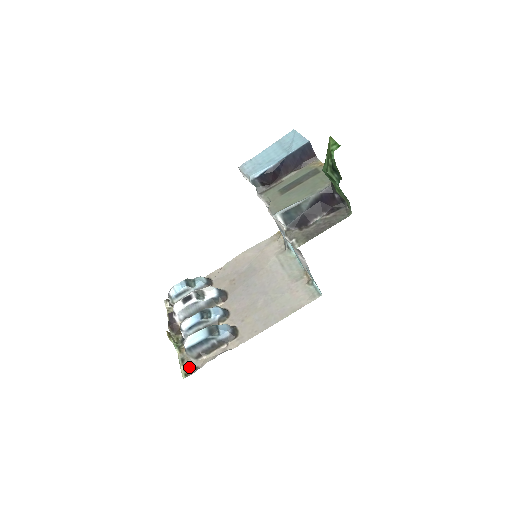
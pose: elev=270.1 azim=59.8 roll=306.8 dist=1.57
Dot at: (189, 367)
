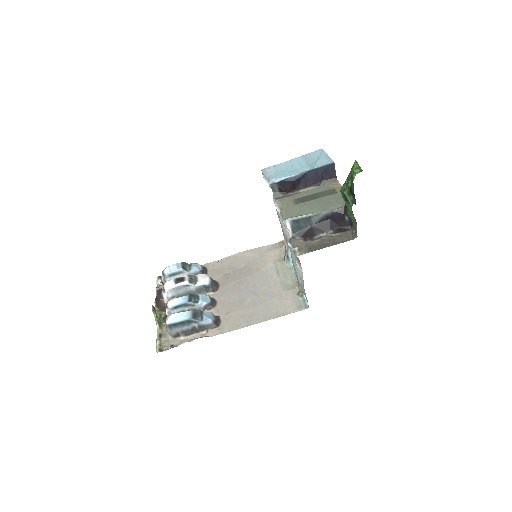
Dot at: (165, 343)
